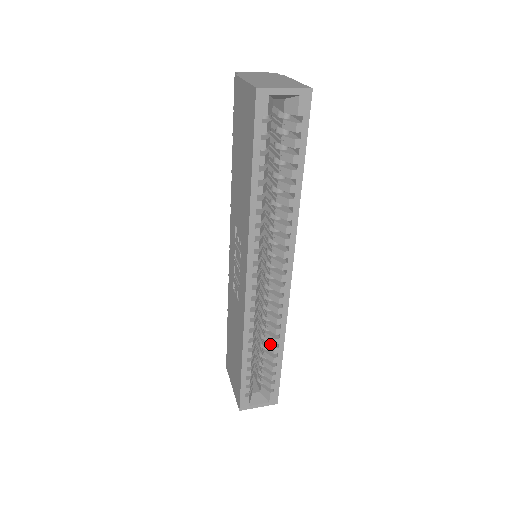
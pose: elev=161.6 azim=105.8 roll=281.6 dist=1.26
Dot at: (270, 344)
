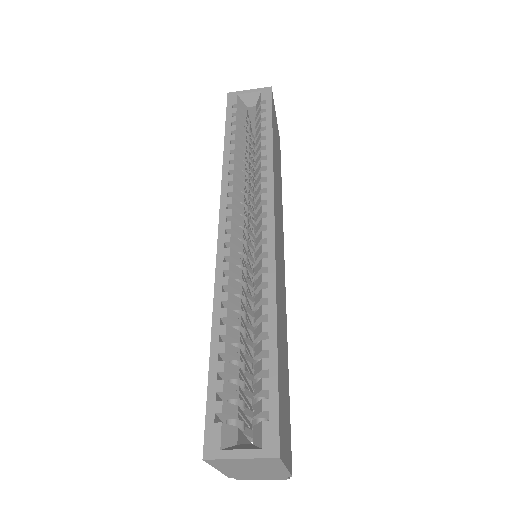
Dot at: (259, 326)
